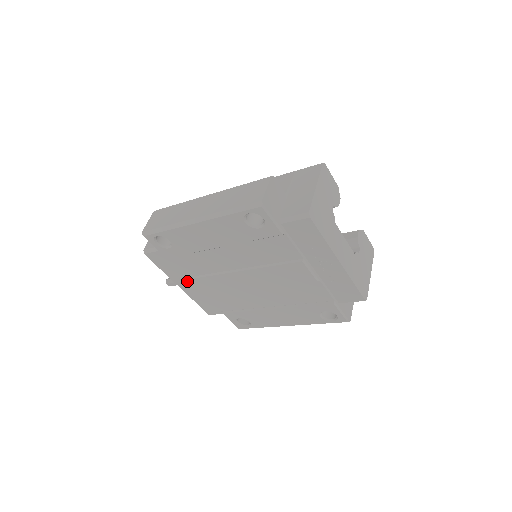
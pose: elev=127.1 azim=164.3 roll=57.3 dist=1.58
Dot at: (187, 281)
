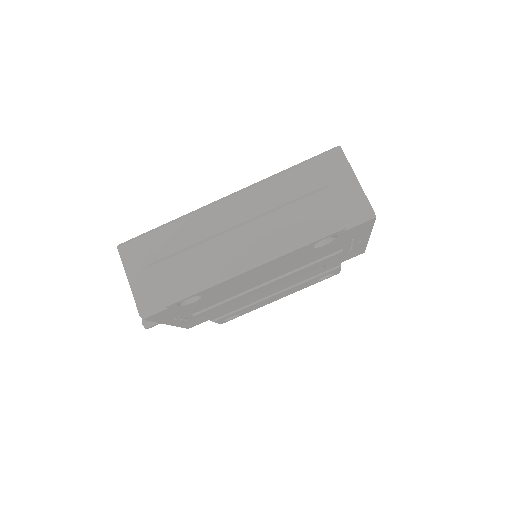
Dot at: (184, 316)
